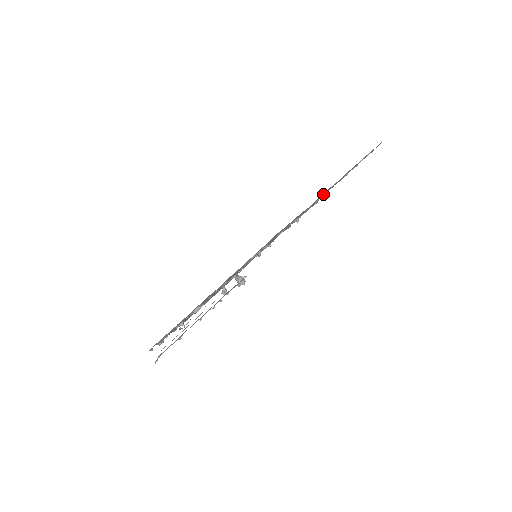
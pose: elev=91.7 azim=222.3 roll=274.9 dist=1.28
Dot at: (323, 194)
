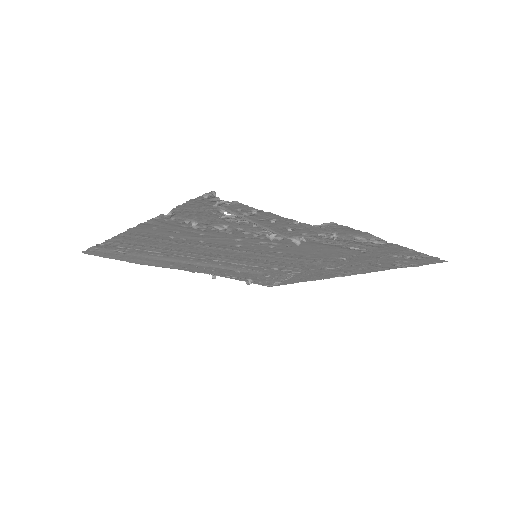
Dot at: (348, 264)
